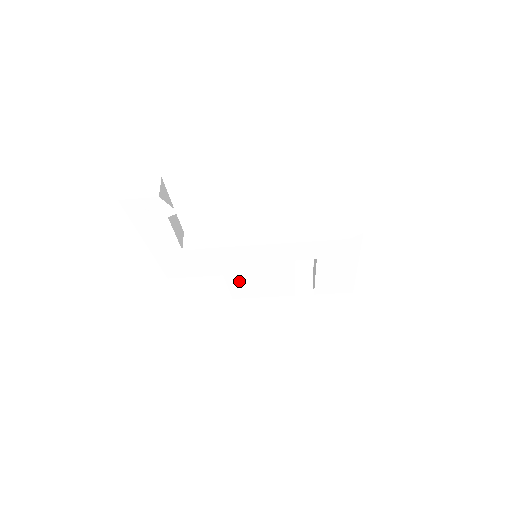
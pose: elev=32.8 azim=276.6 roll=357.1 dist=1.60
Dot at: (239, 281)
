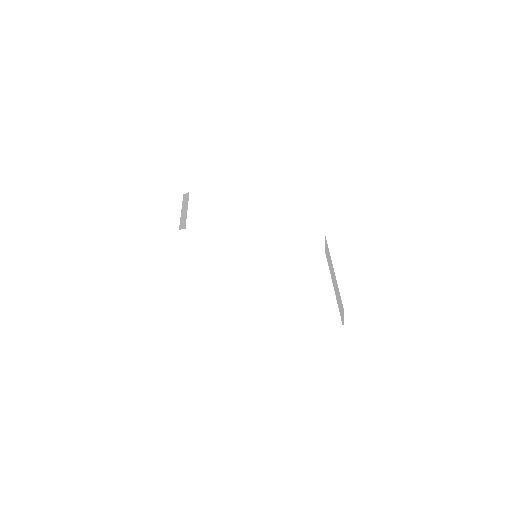
Dot at: (230, 281)
